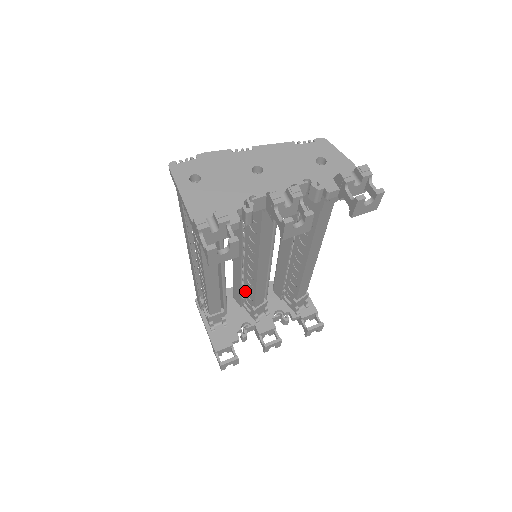
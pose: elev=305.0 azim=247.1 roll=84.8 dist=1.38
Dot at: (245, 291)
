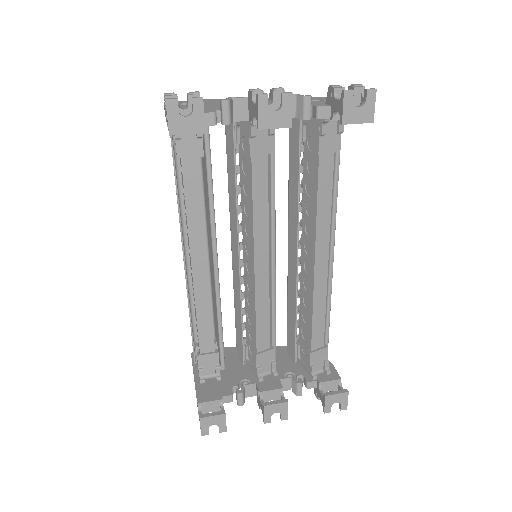
Dot at: (247, 330)
